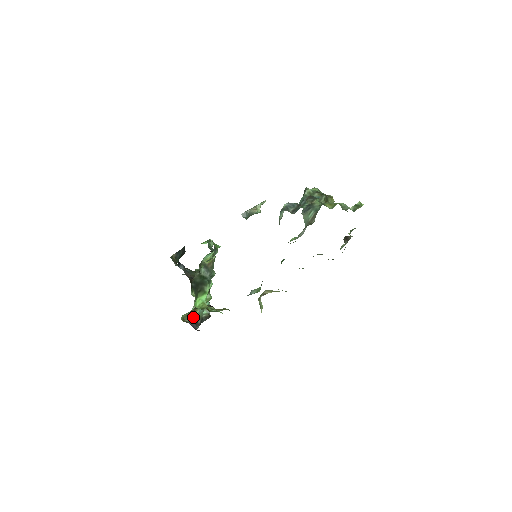
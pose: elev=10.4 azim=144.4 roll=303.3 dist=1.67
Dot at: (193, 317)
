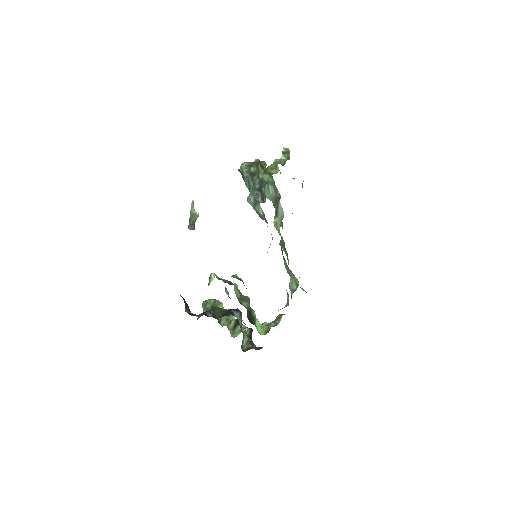
Dot at: (246, 342)
